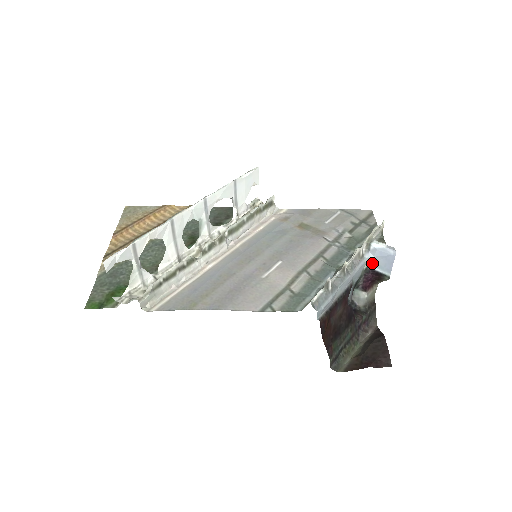
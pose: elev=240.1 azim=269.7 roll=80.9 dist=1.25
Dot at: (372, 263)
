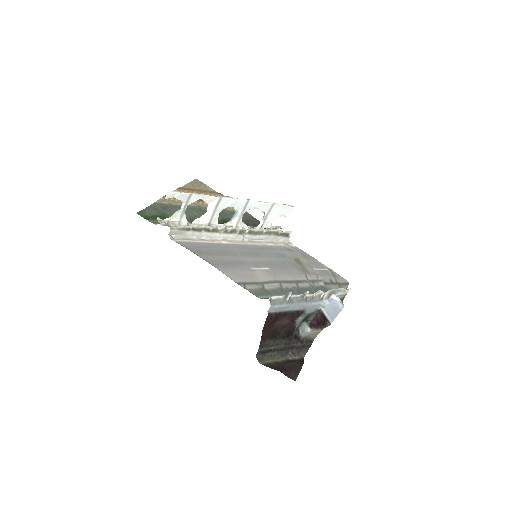
Dot at: (325, 308)
